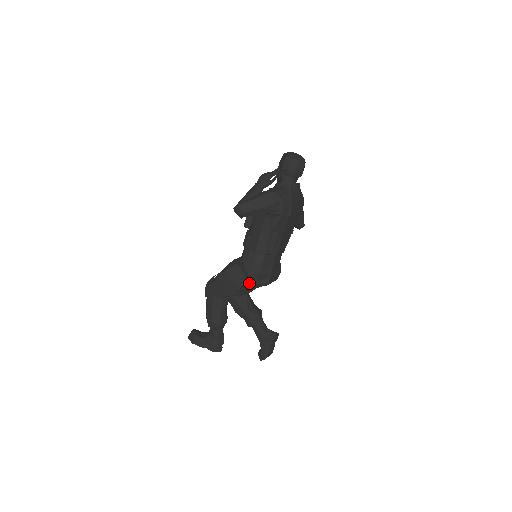
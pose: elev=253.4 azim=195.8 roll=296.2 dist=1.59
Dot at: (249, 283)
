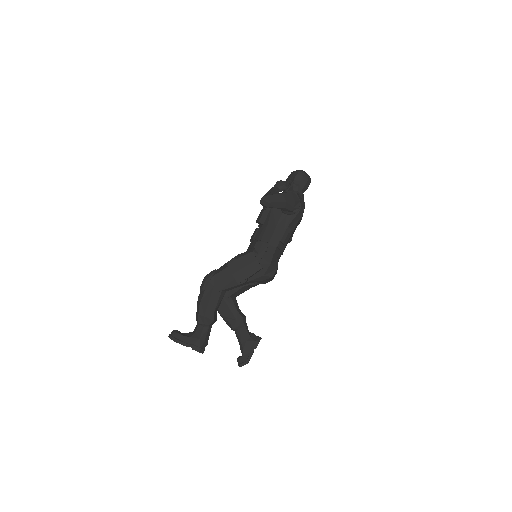
Dot at: (257, 274)
